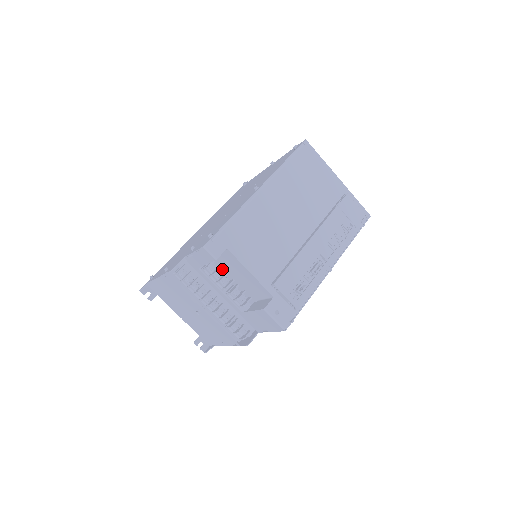
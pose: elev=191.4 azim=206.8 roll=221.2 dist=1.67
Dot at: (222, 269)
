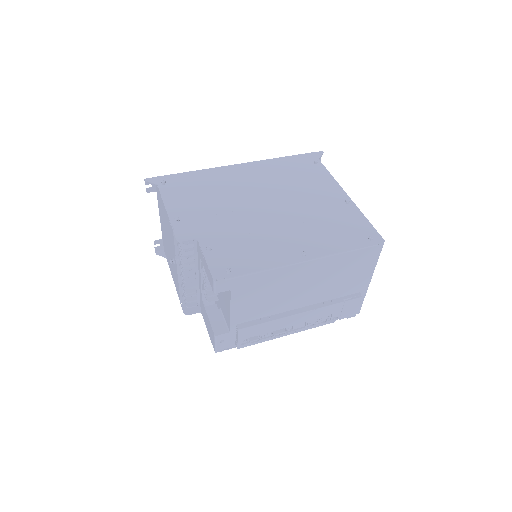
Dot at: occluded
